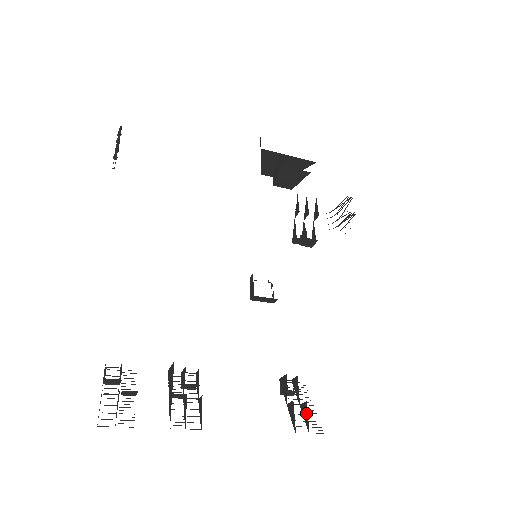
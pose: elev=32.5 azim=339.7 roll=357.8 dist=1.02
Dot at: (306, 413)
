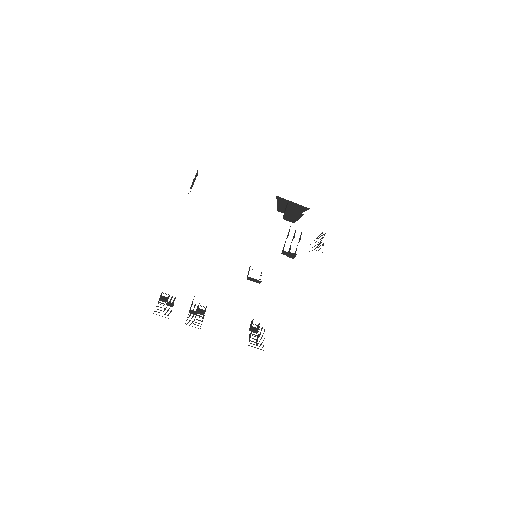
Dot at: occluded
